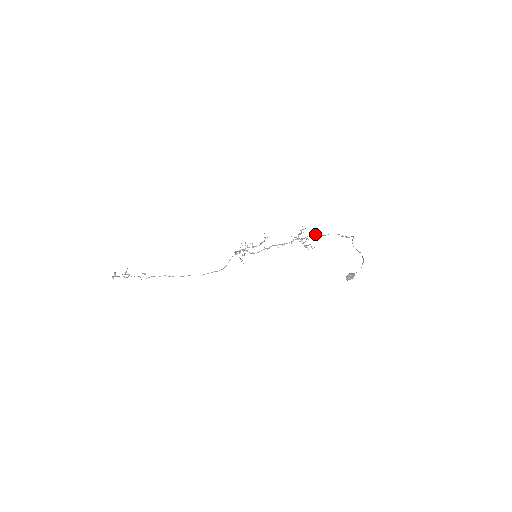
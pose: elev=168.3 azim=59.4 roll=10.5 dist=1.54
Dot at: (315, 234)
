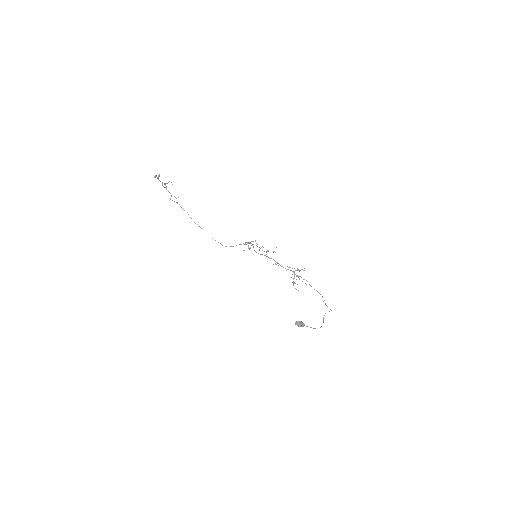
Dot at: occluded
